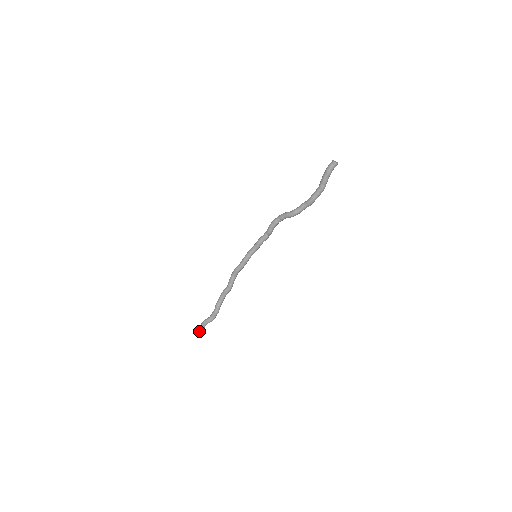
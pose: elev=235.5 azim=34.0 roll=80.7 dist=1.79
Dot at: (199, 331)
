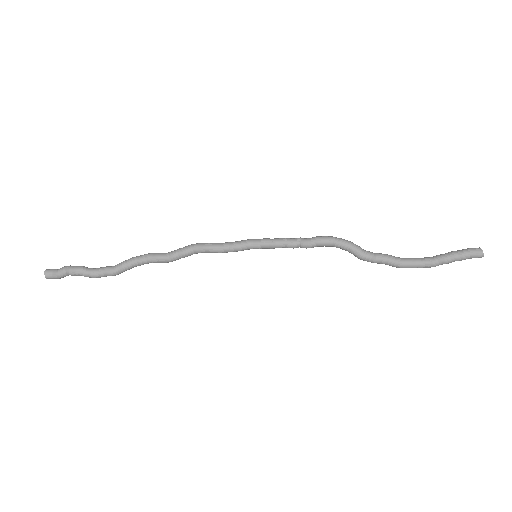
Dot at: (55, 273)
